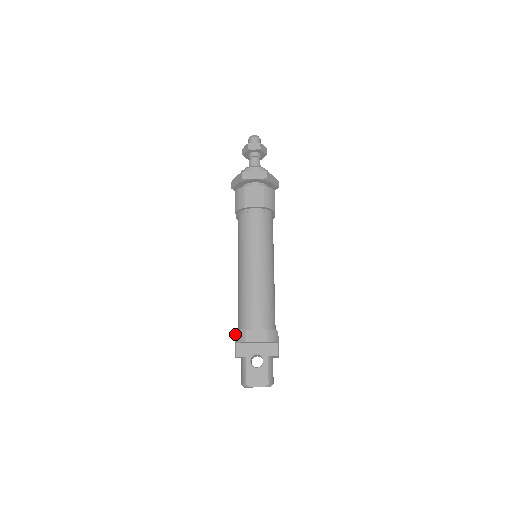
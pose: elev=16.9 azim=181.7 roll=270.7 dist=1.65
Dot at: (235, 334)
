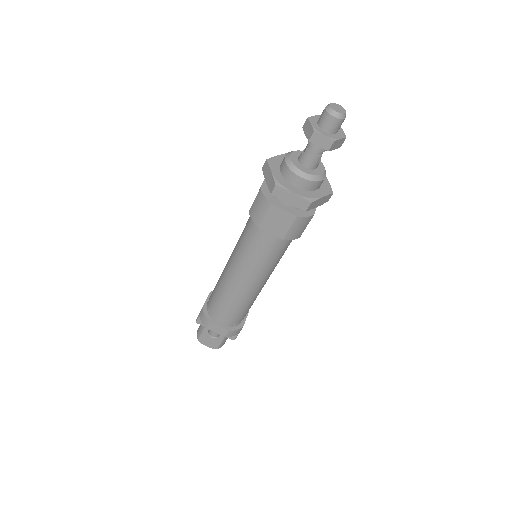
Dot at: (201, 310)
